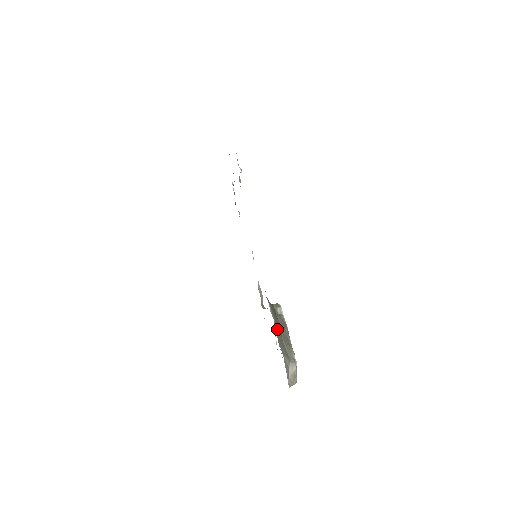
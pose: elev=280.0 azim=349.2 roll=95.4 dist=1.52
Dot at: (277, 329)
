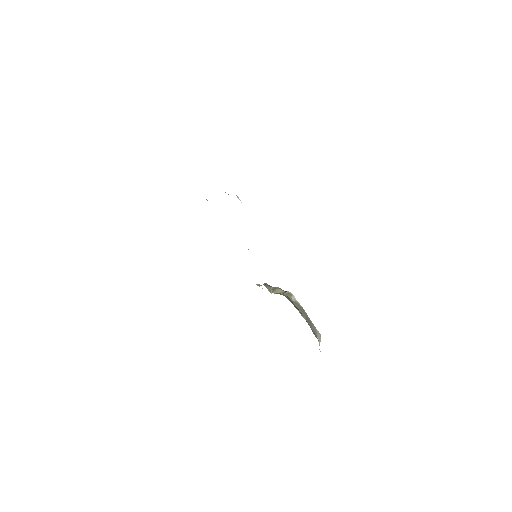
Dot at: (309, 325)
